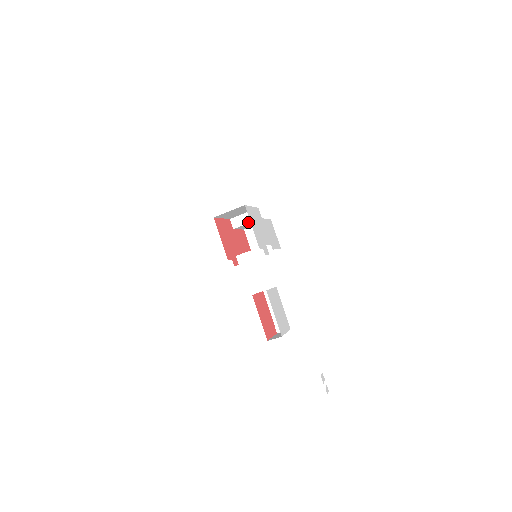
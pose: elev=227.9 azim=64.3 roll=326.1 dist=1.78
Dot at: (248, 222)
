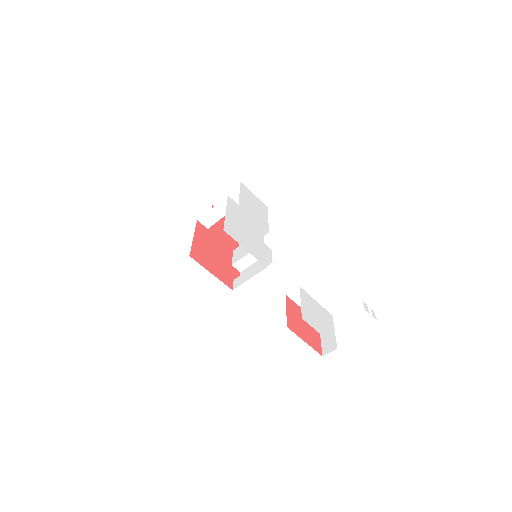
Dot at: (223, 215)
